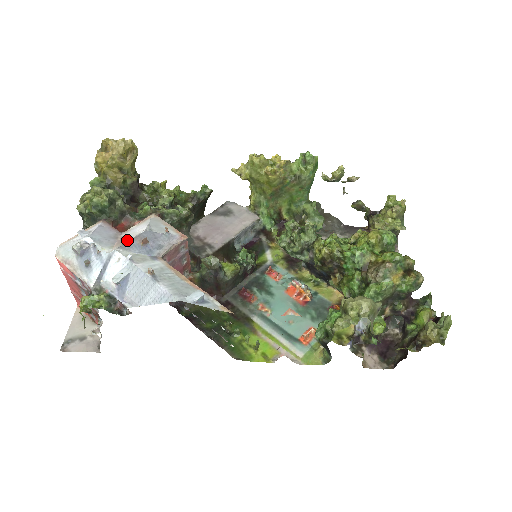
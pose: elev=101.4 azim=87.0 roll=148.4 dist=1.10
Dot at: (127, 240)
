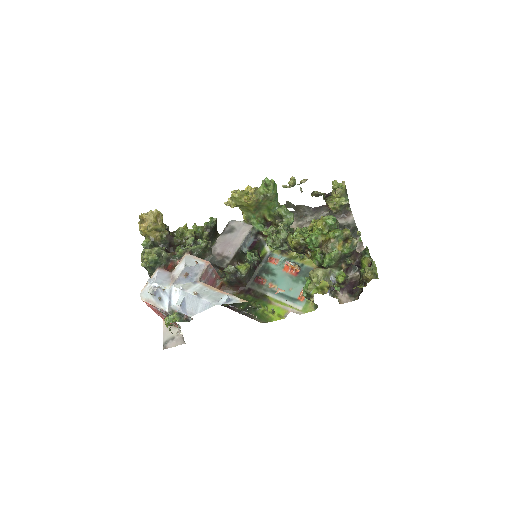
Dot at: (176, 277)
